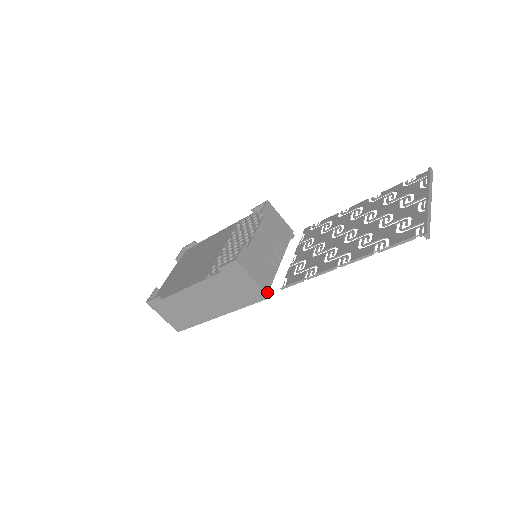
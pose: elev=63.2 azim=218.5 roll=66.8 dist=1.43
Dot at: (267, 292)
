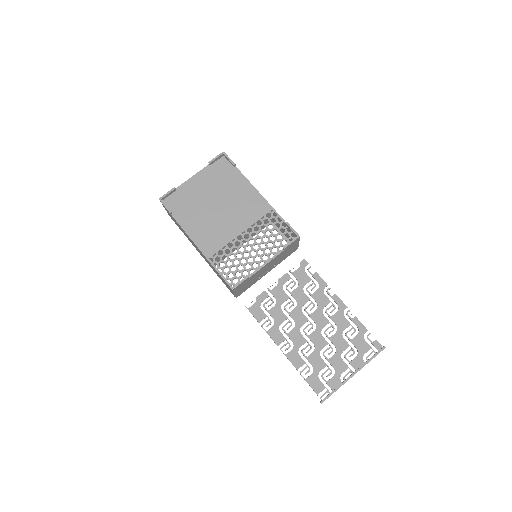
Dot at: occluded
